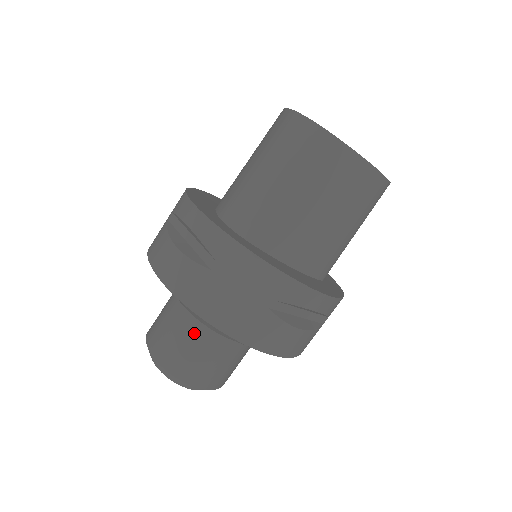
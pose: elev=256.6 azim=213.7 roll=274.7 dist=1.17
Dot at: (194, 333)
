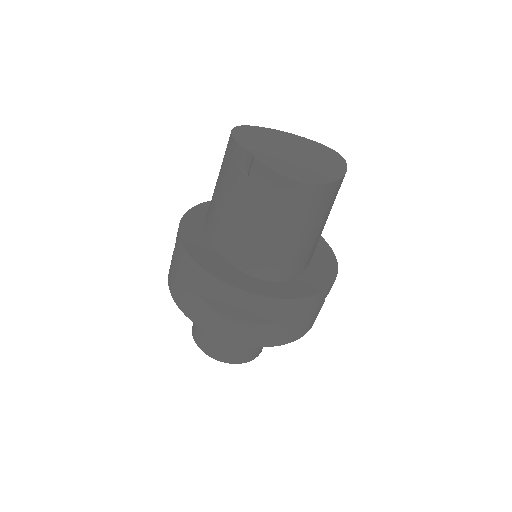
Dot at: occluded
